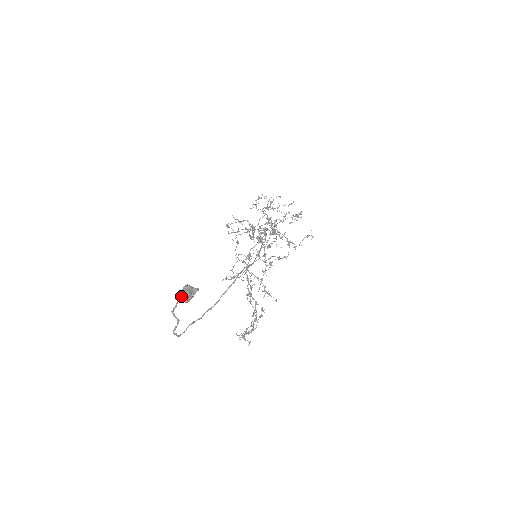
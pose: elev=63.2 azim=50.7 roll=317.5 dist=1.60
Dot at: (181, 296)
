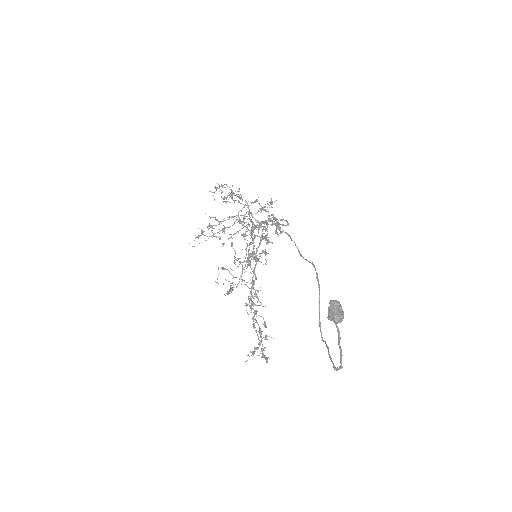
Dot at: (340, 316)
